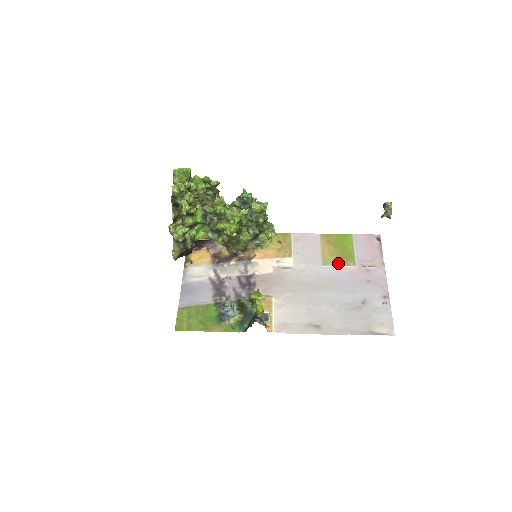
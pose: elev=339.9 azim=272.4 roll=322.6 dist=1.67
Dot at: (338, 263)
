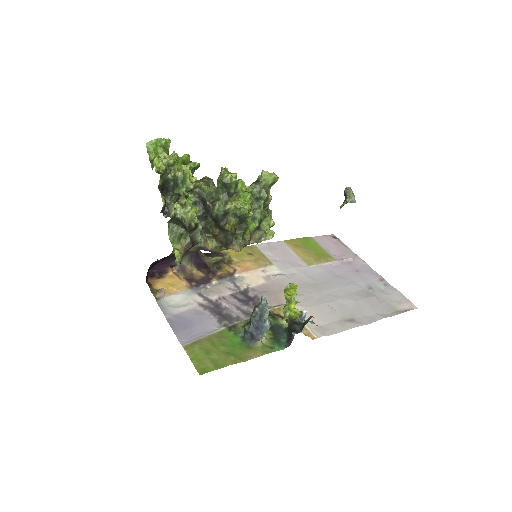
Dot at: (320, 261)
